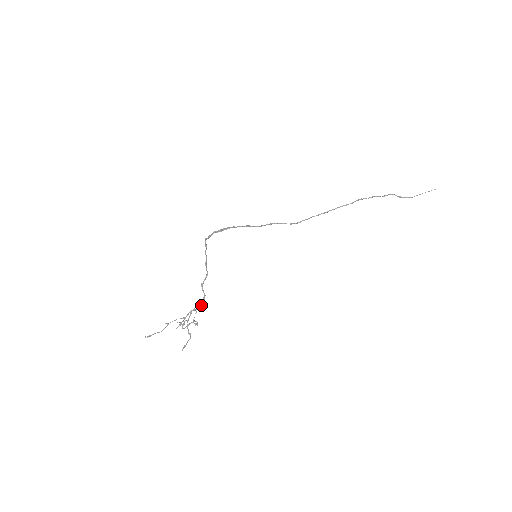
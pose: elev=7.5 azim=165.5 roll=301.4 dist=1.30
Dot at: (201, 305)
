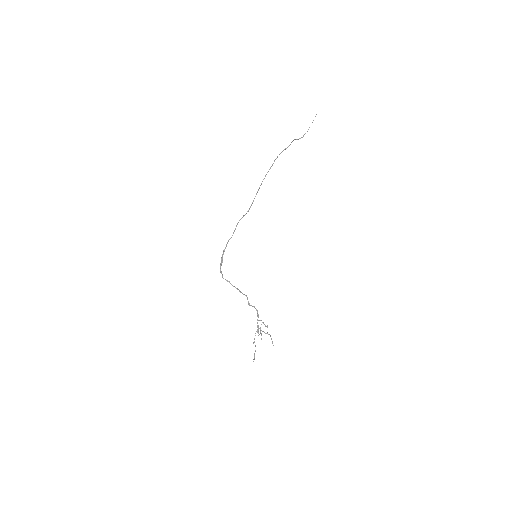
Dot at: (257, 314)
